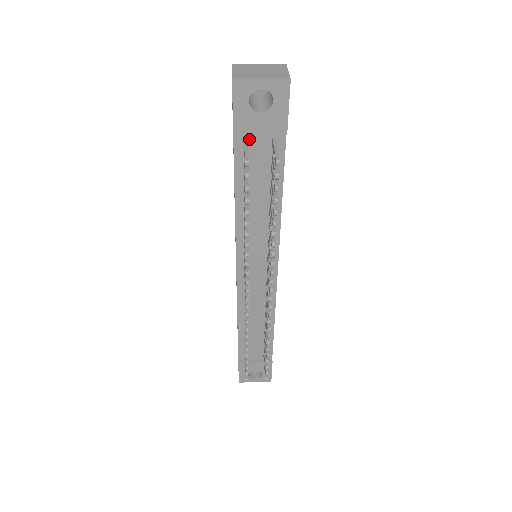
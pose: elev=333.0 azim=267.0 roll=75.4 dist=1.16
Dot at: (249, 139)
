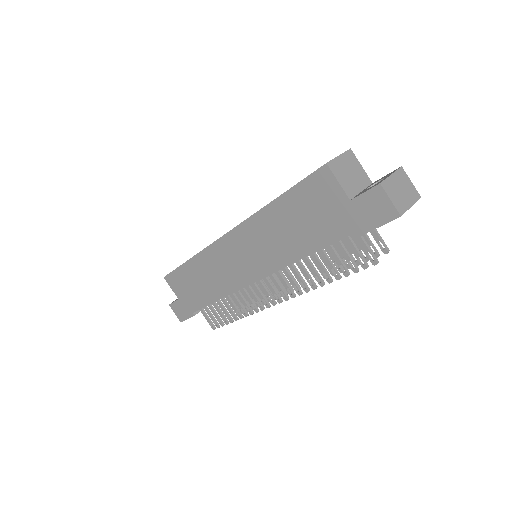
Dot at: occluded
